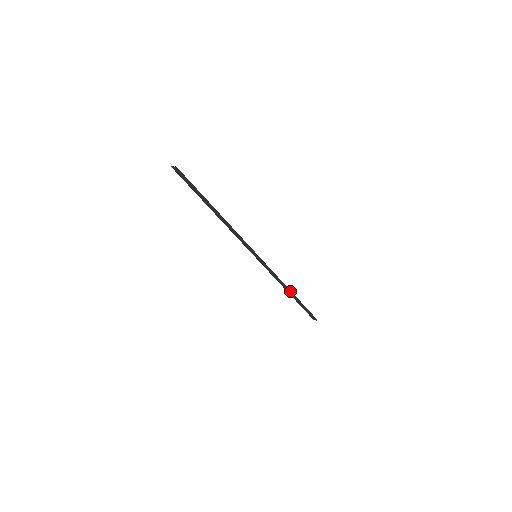
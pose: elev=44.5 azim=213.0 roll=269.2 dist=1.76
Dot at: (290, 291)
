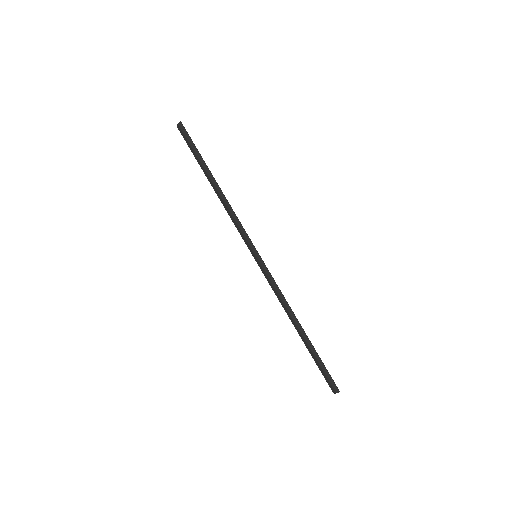
Dot at: (299, 323)
